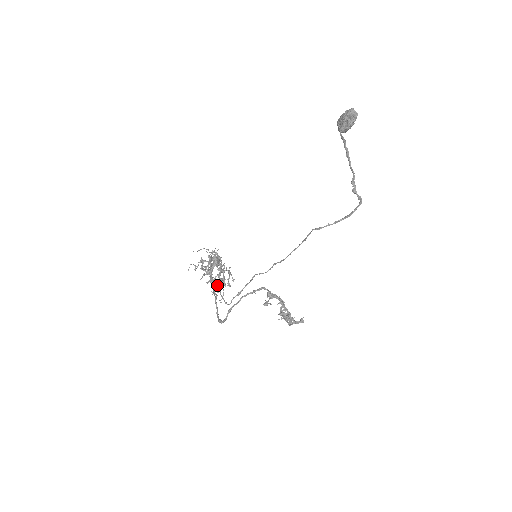
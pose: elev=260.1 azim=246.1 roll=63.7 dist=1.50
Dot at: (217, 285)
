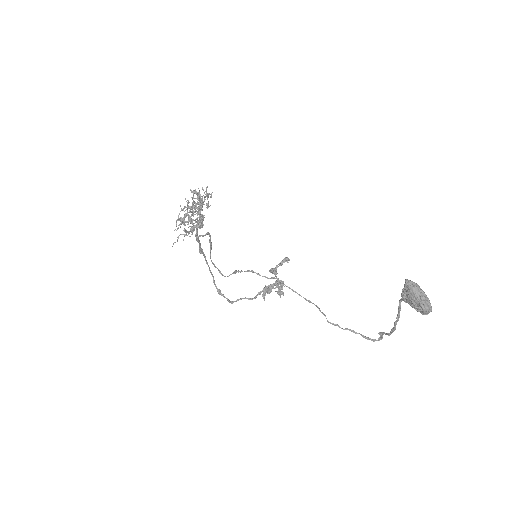
Dot at: occluded
